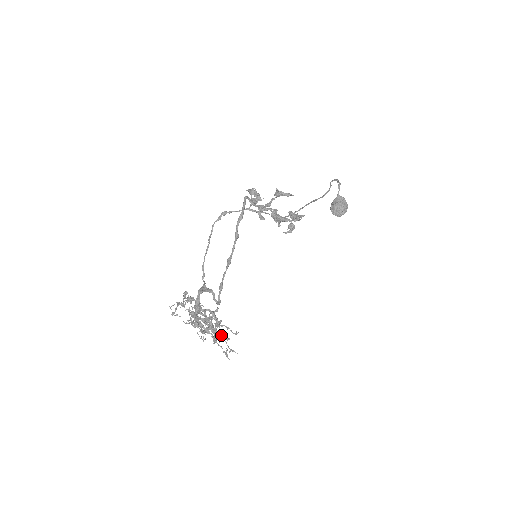
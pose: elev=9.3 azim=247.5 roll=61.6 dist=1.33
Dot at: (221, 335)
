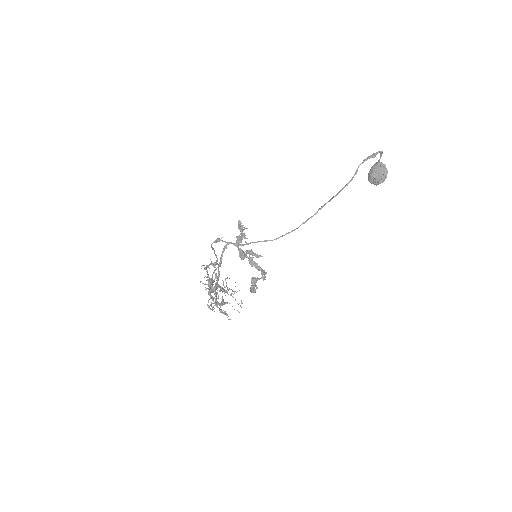
Dot at: (222, 313)
